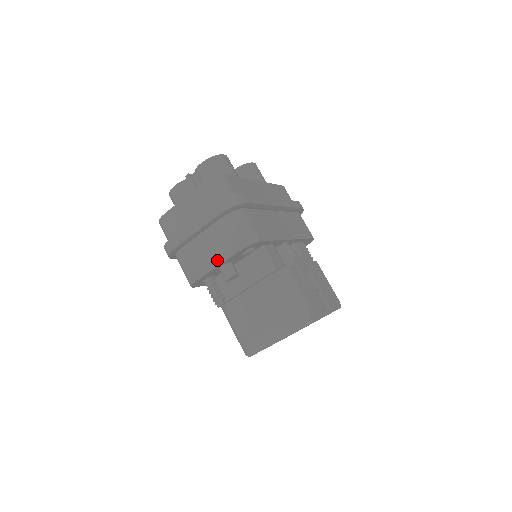
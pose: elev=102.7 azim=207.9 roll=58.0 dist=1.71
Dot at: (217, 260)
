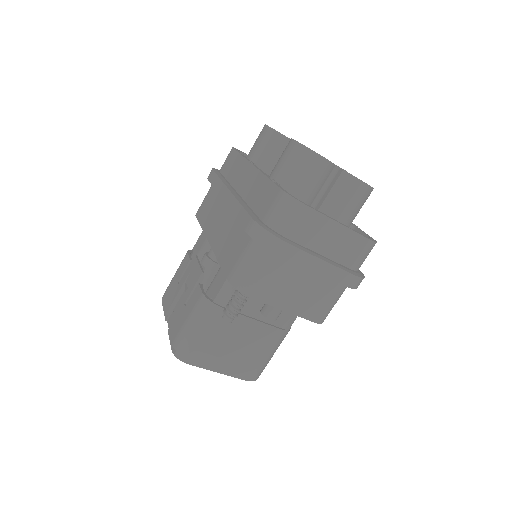
Dot at: (292, 307)
